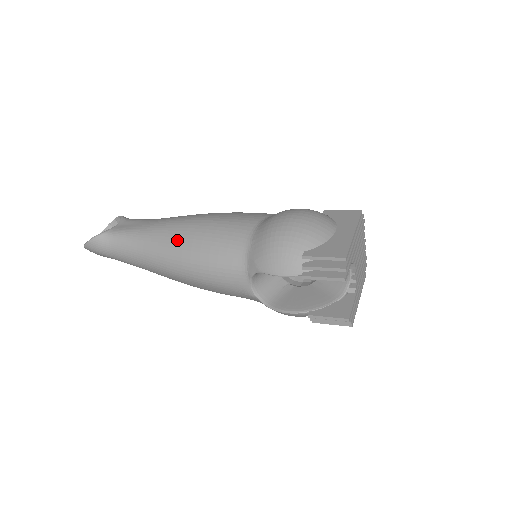
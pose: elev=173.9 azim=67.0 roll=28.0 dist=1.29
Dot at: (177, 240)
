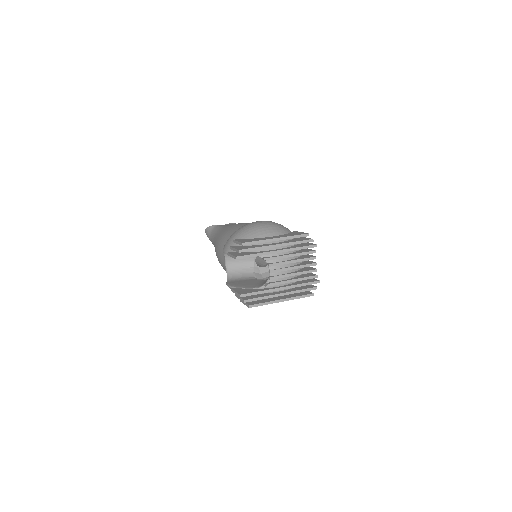
Dot at: (223, 231)
